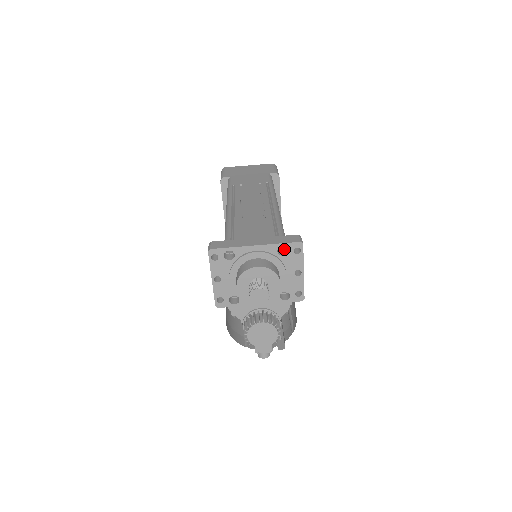
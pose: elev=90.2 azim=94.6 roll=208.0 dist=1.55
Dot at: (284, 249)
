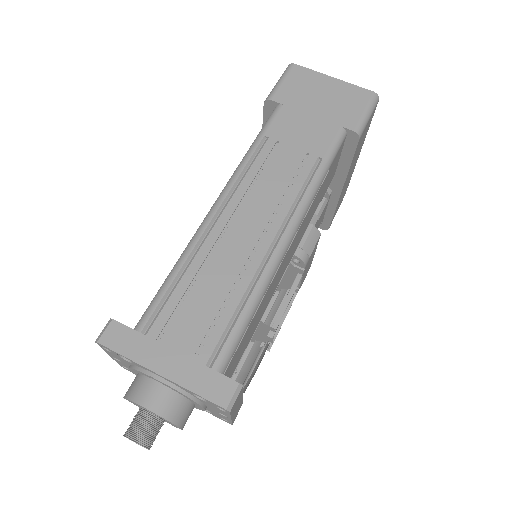
Dot at: occluded
